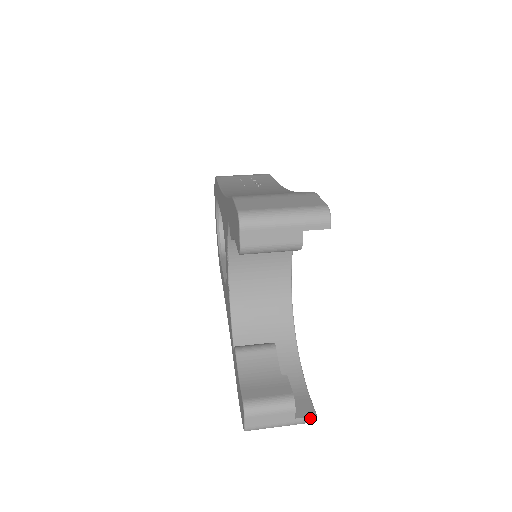
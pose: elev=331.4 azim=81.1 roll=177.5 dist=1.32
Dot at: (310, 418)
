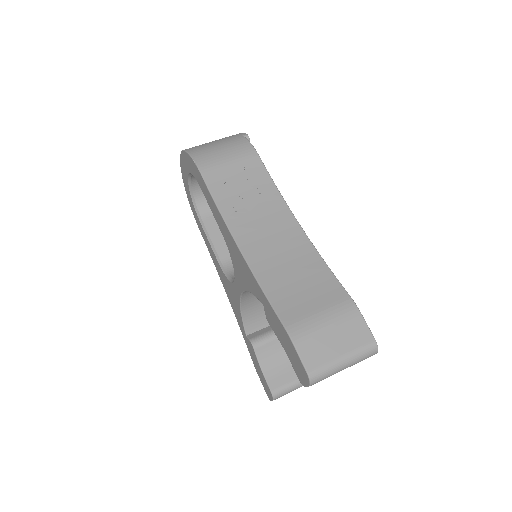
Dot at: occluded
